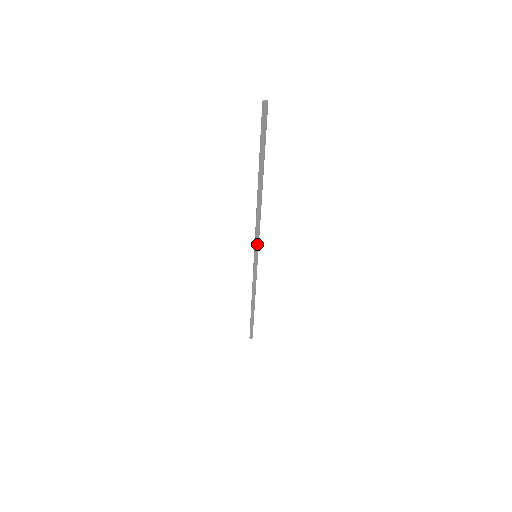
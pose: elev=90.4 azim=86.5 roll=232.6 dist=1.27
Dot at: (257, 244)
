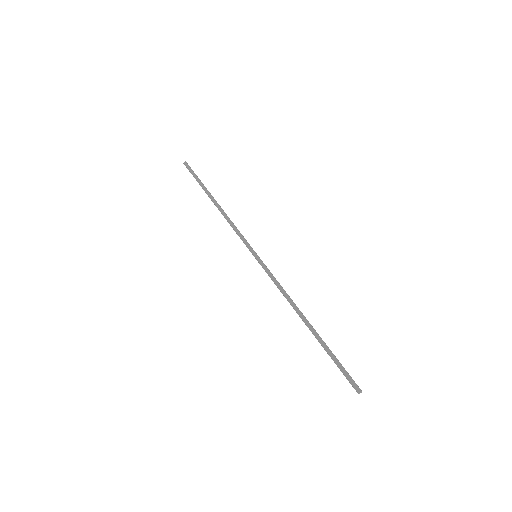
Dot at: (246, 242)
